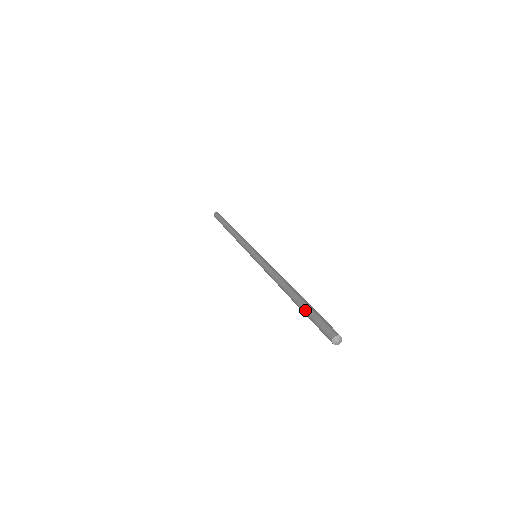
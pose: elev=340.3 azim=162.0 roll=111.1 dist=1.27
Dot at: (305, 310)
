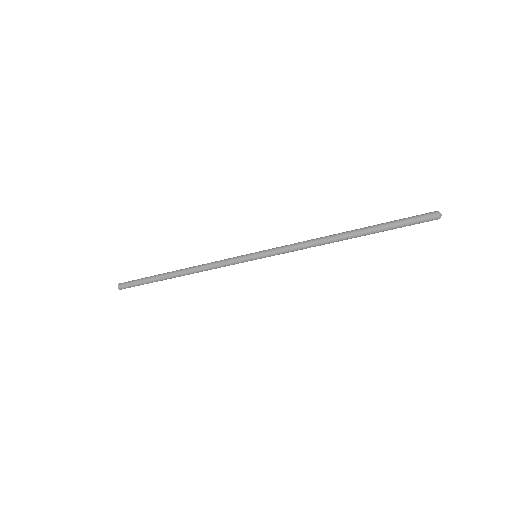
Dot at: (386, 222)
